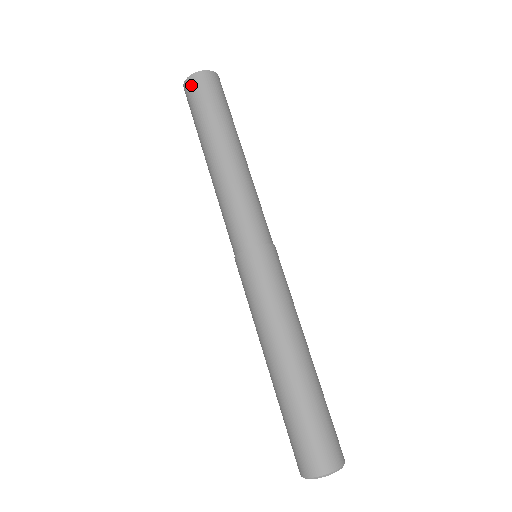
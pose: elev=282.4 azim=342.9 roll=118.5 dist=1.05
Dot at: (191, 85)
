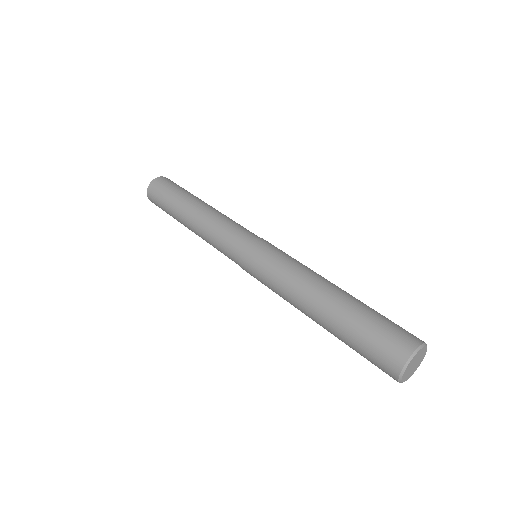
Dot at: (151, 195)
